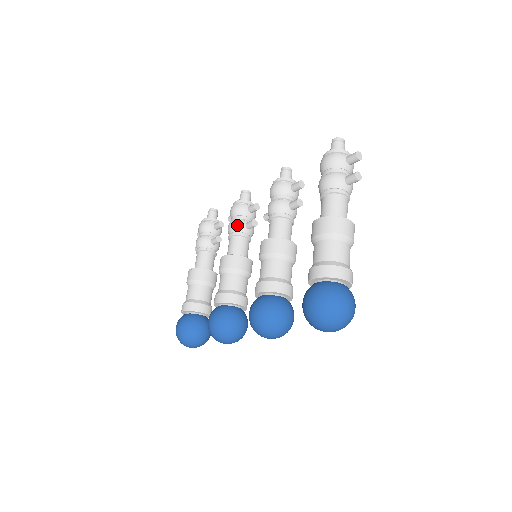
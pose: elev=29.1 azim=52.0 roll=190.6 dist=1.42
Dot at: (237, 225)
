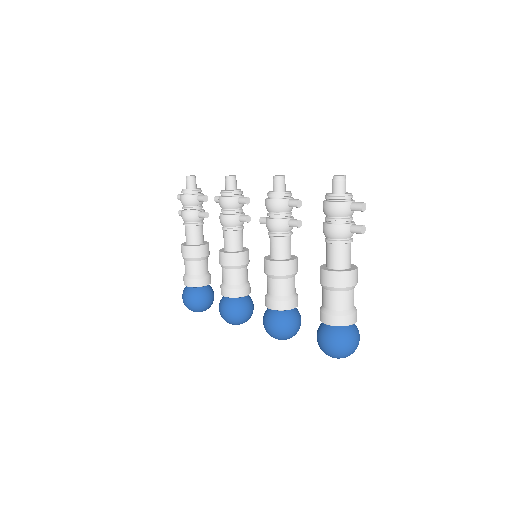
Dot at: (231, 221)
